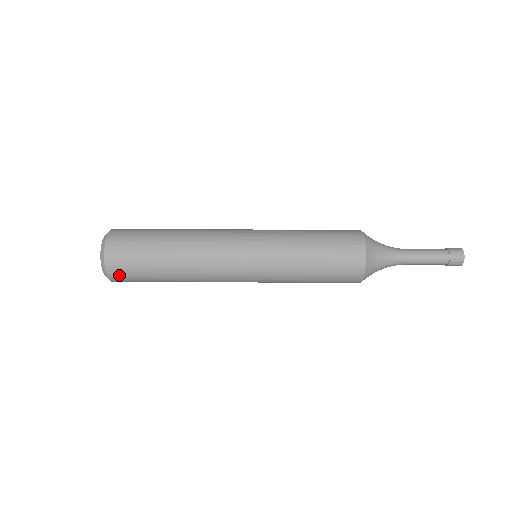
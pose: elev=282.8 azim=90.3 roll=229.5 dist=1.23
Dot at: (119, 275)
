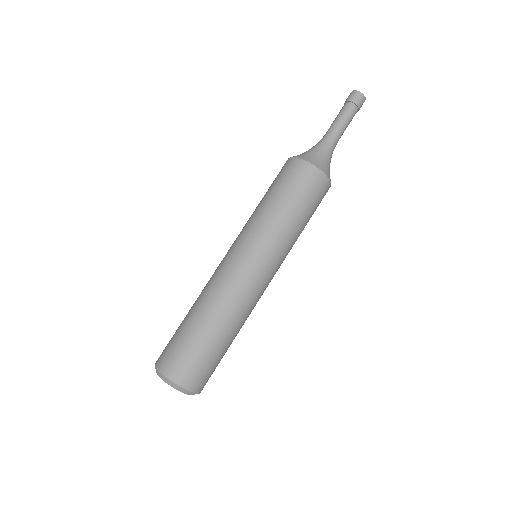
Dot at: (194, 379)
